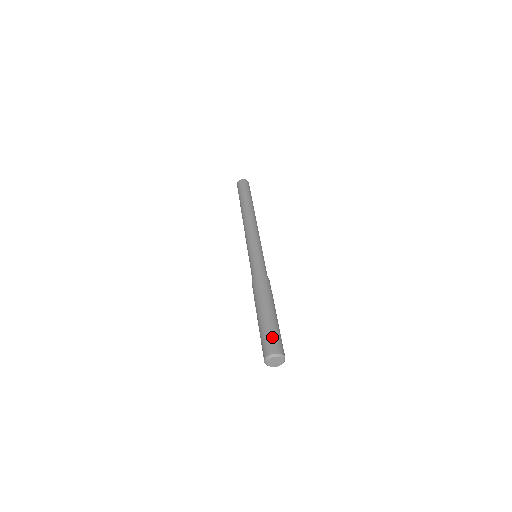
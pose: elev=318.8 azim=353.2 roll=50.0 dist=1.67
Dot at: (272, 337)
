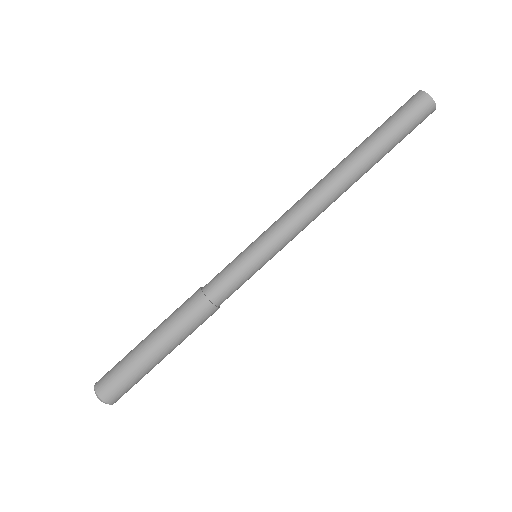
Dot at: (127, 387)
